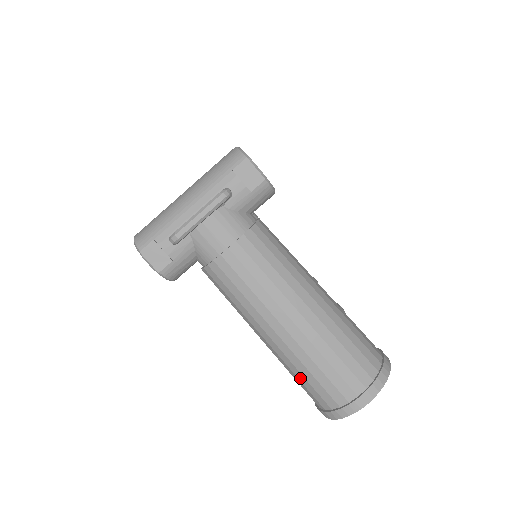
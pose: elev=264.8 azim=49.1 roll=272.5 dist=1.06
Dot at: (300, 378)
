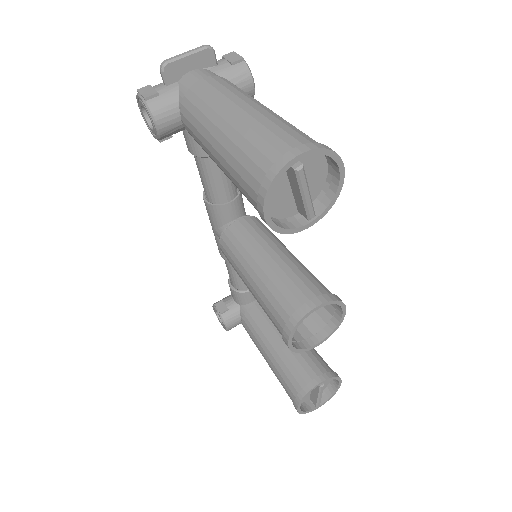
Dot at: (241, 159)
